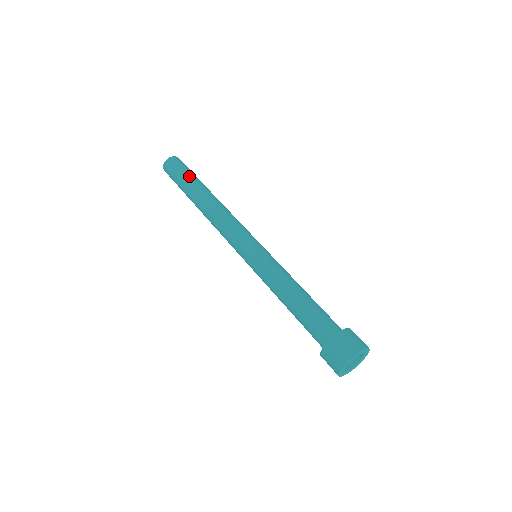
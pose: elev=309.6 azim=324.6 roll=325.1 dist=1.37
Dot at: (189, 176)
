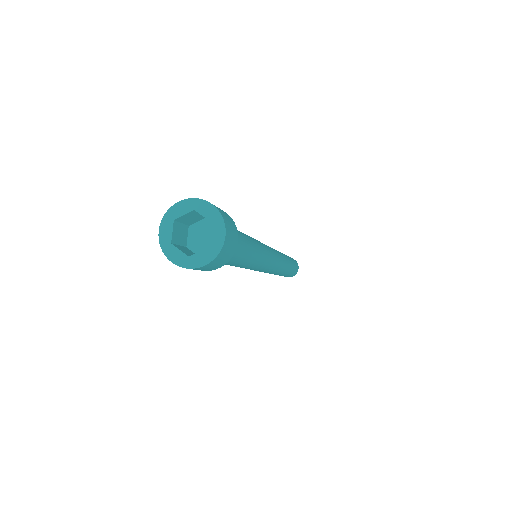
Dot at: occluded
